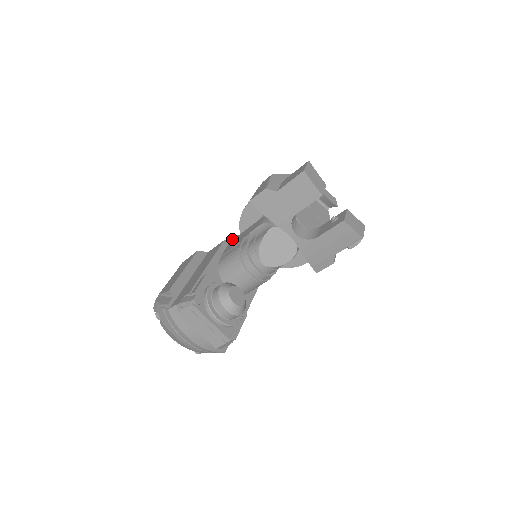
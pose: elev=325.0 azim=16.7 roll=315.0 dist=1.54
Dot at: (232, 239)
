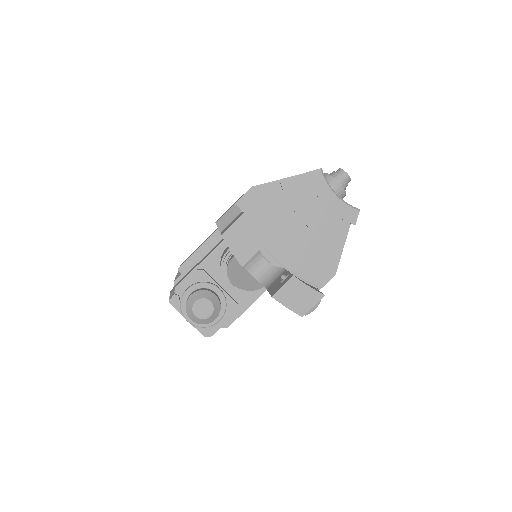
Dot at: occluded
